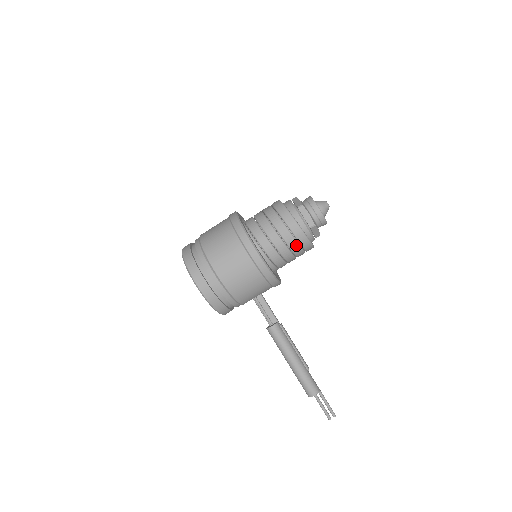
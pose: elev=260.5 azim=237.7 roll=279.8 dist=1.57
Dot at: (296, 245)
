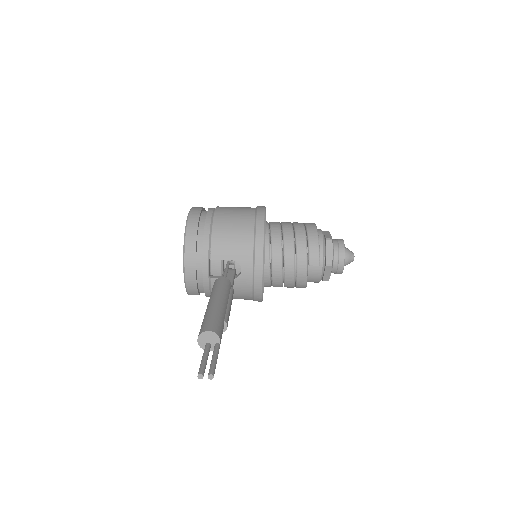
Dot at: (303, 237)
